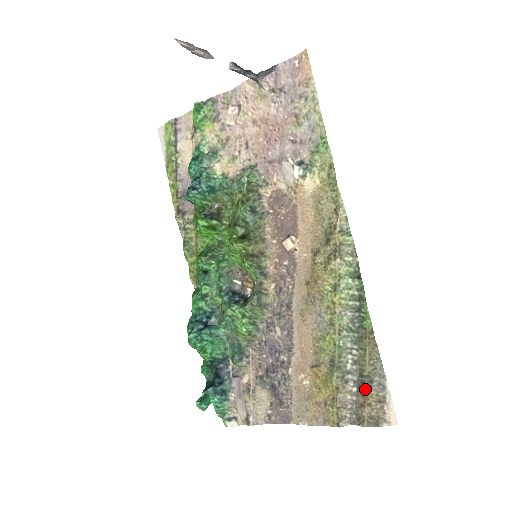
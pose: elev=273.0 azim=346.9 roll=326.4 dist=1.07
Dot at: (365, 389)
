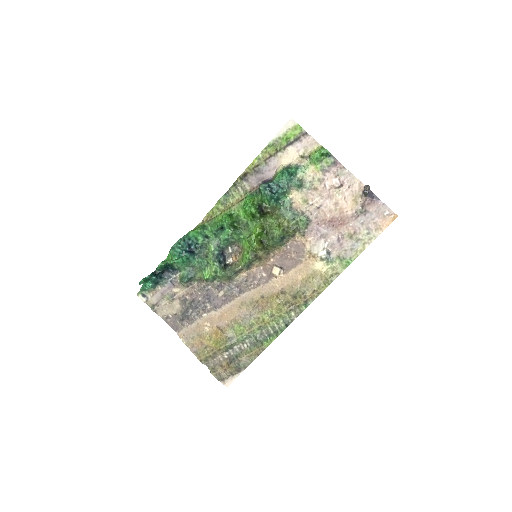
Dot at: (232, 364)
